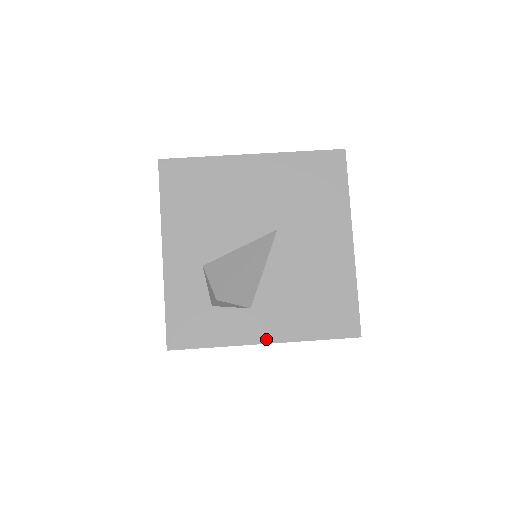
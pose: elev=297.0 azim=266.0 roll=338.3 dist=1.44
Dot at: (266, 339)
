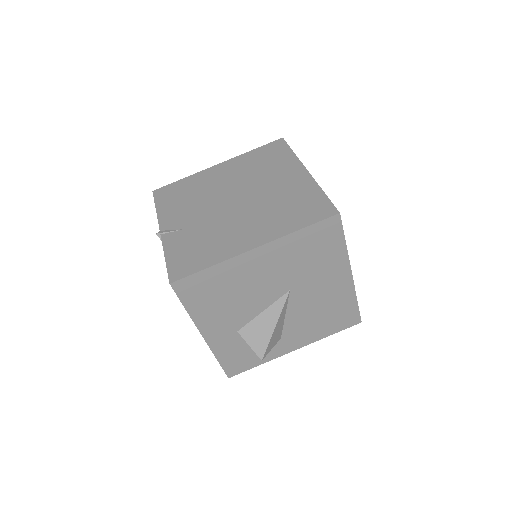
Dot at: (296, 348)
